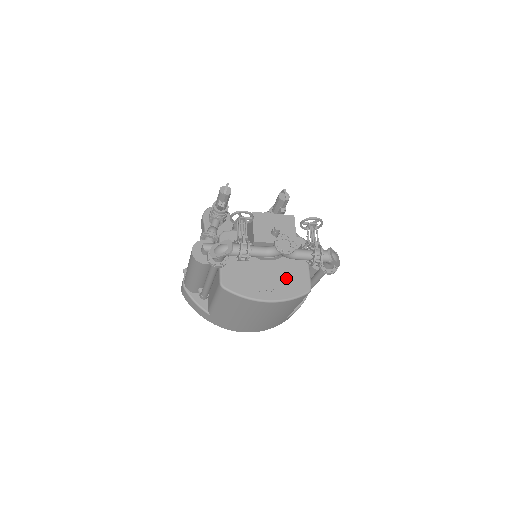
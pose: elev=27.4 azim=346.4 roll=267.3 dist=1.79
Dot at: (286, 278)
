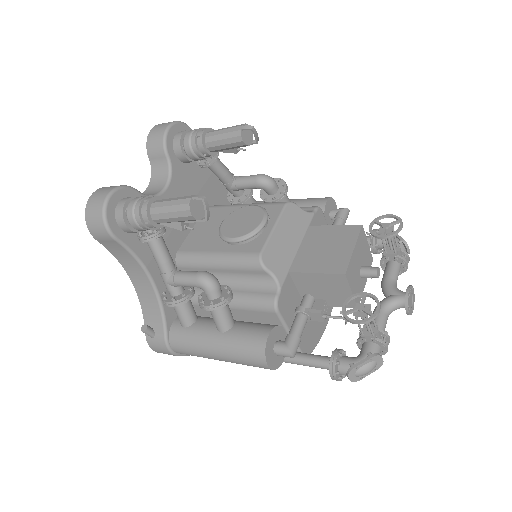
Dot at: occluded
